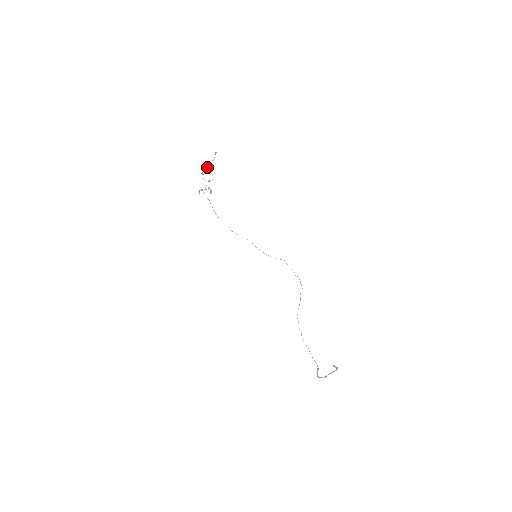
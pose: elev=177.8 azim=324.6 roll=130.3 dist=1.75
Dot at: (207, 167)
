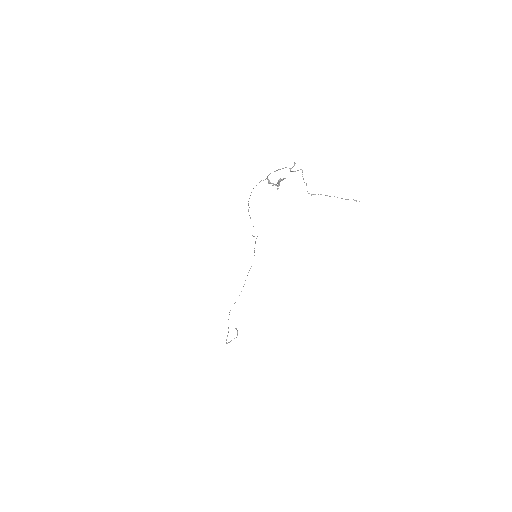
Dot at: (325, 195)
